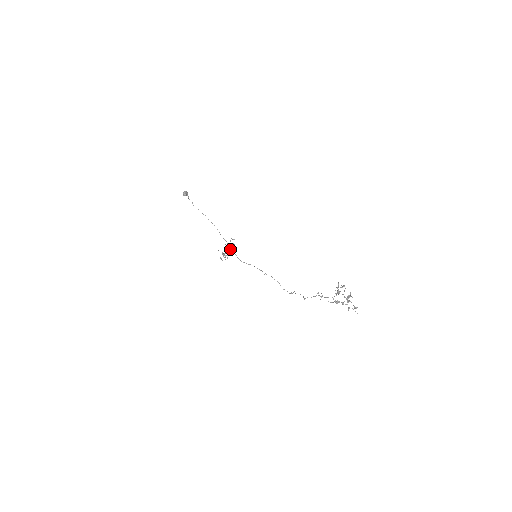
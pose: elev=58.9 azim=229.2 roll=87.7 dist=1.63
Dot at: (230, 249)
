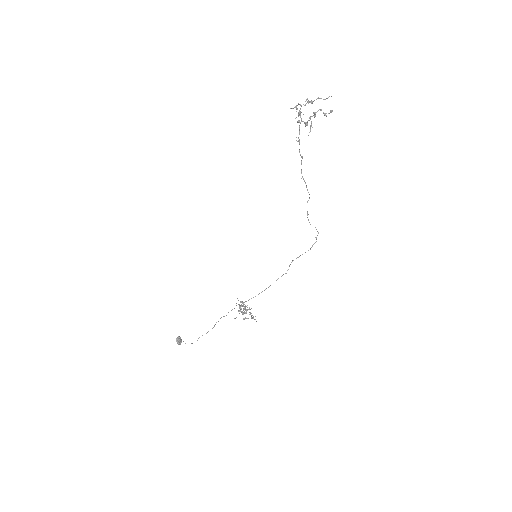
Dot at: (243, 303)
